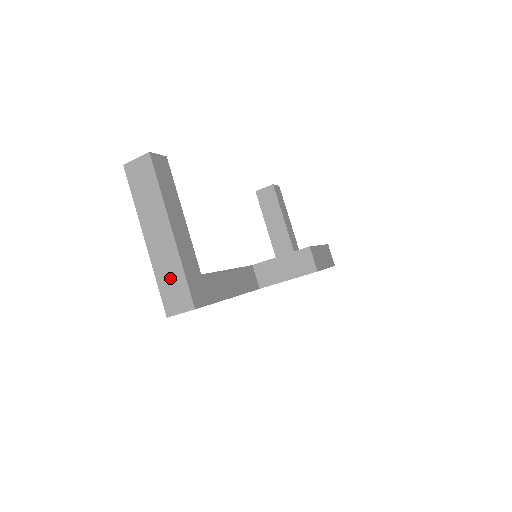
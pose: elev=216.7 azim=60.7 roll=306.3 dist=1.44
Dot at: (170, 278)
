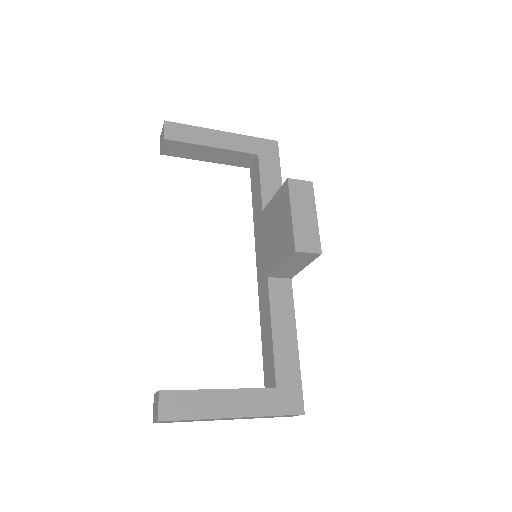
Dot at: occluded
